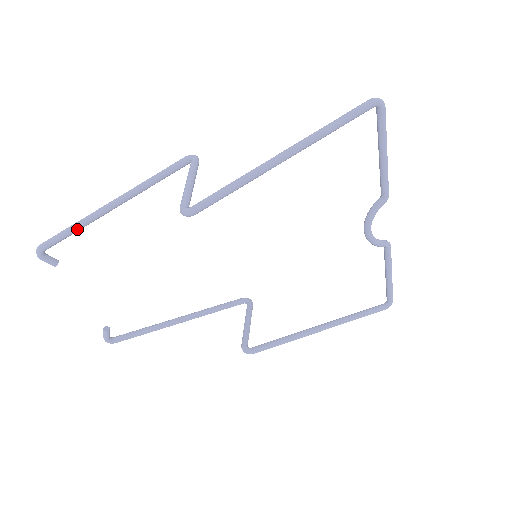
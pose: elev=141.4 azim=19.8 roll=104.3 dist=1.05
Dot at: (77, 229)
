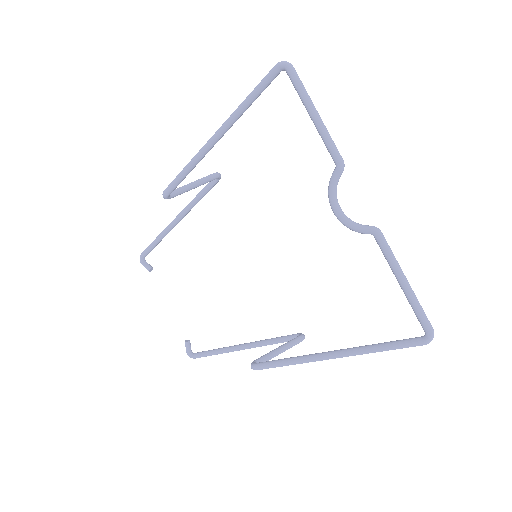
Dot at: (157, 240)
